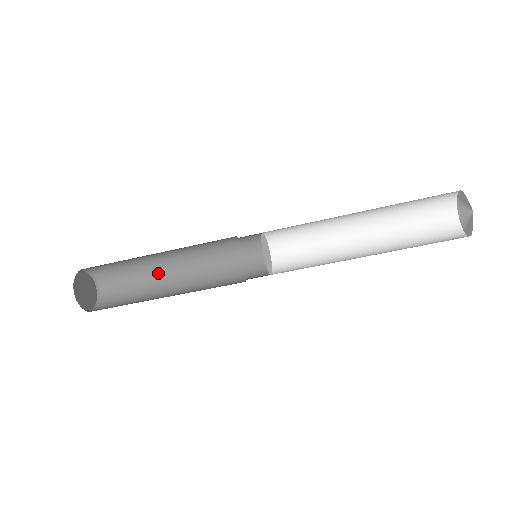
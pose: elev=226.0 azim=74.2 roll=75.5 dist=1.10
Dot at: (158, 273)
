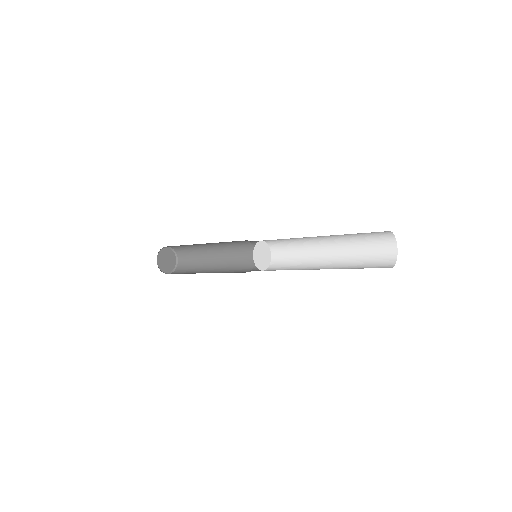
Dot at: (206, 250)
